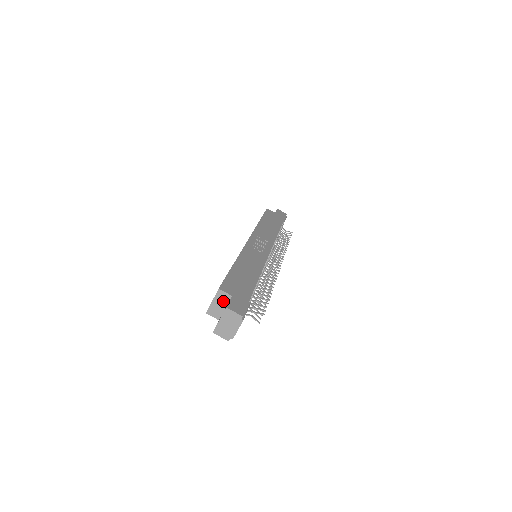
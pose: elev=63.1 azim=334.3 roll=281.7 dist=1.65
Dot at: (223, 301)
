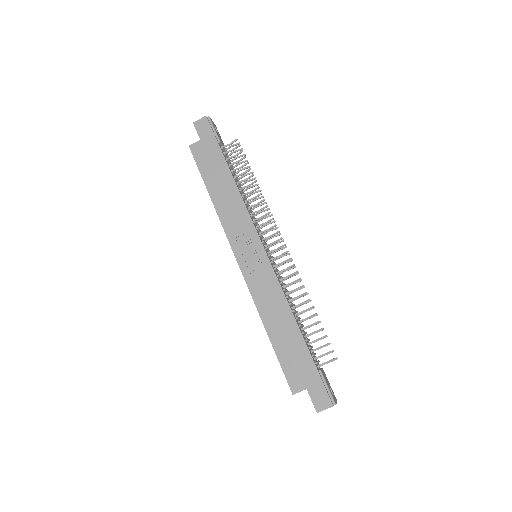
Dot at: occluded
